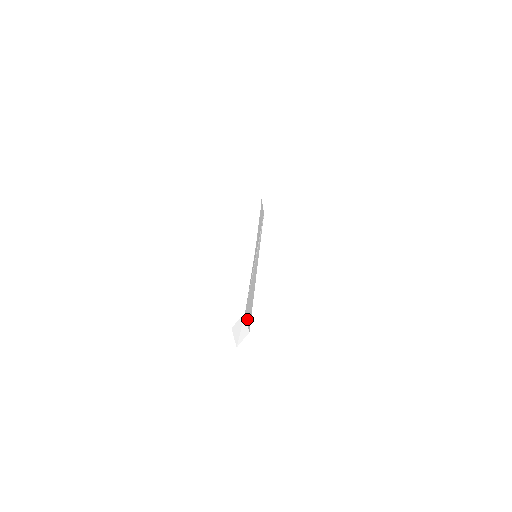
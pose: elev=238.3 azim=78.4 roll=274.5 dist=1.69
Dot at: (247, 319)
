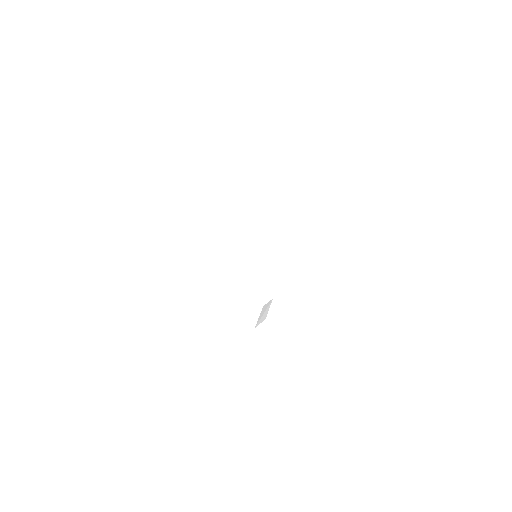
Dot at: occluded
